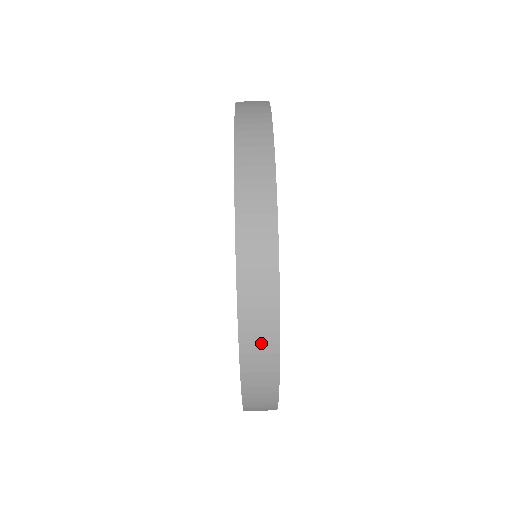
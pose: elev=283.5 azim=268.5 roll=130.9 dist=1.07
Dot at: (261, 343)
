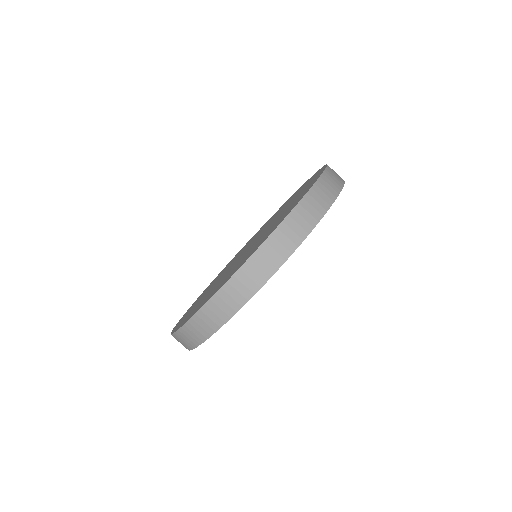
Dot at: (283, 245)
